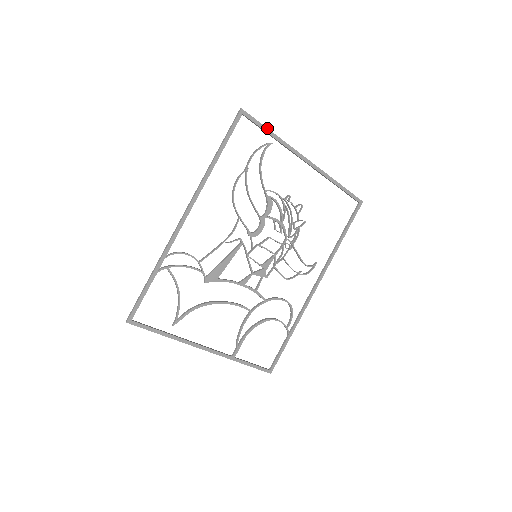
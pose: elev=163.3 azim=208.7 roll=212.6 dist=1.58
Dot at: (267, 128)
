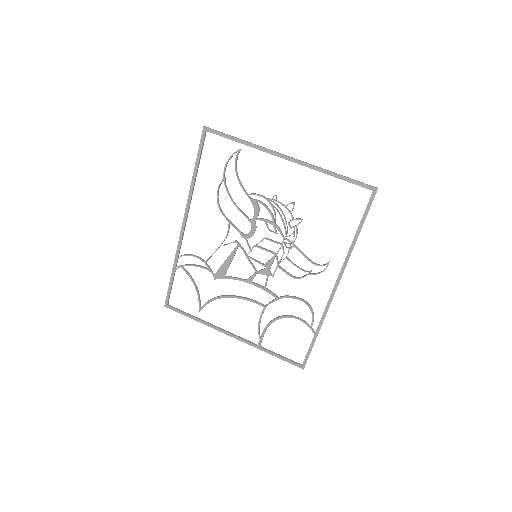
Dot at: (232, 137)
